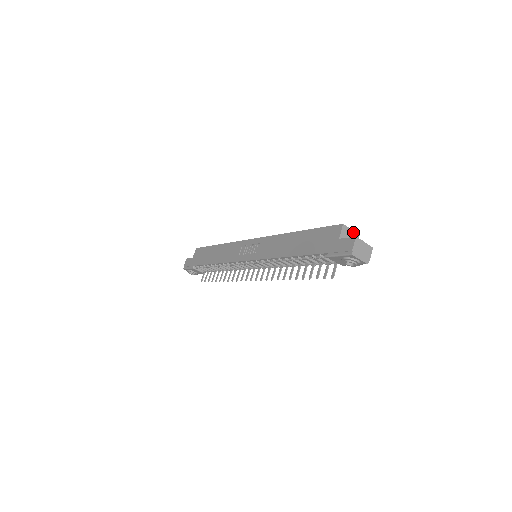
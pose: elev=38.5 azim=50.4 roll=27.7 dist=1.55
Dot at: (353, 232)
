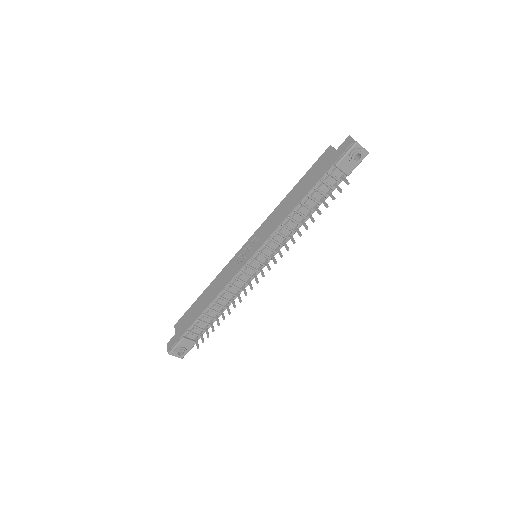
Dot at: occluded
